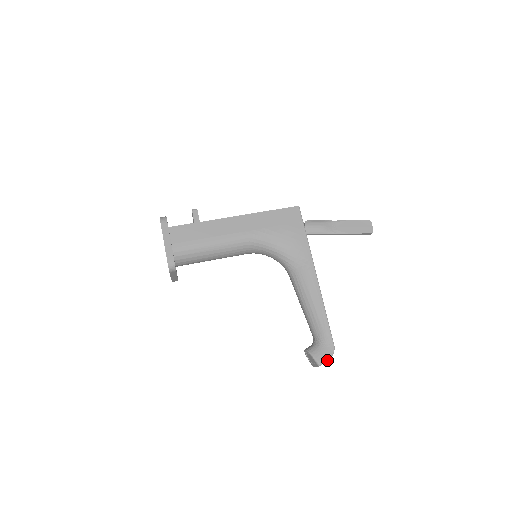
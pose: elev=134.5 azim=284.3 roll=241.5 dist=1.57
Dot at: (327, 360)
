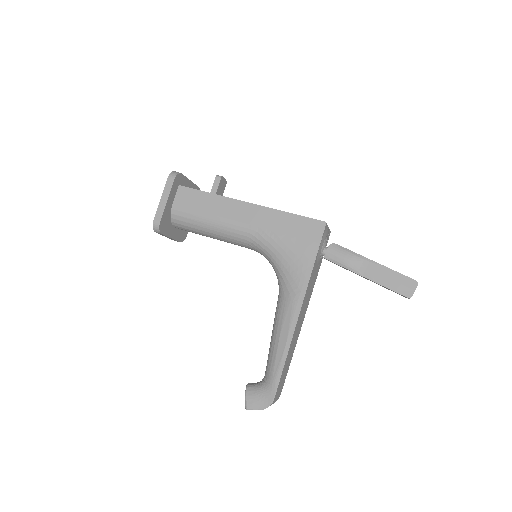
Dot at: (257, 409)
